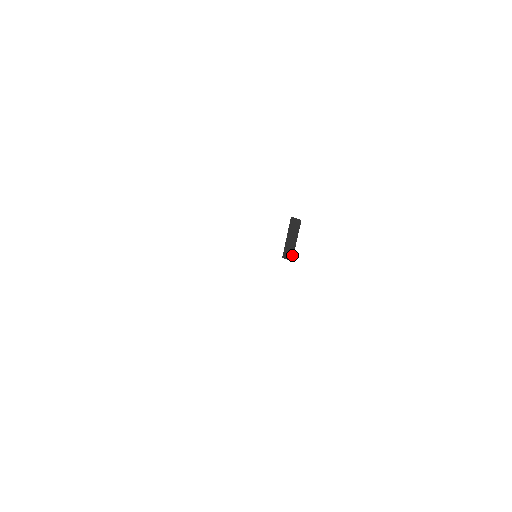
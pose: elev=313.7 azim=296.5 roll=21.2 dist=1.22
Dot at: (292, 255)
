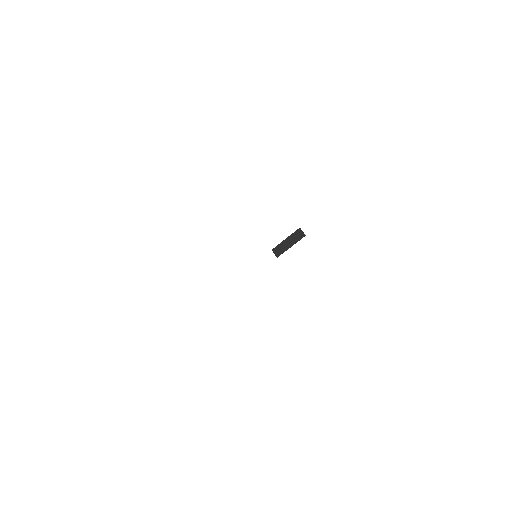
Dot at: (280, 254)
